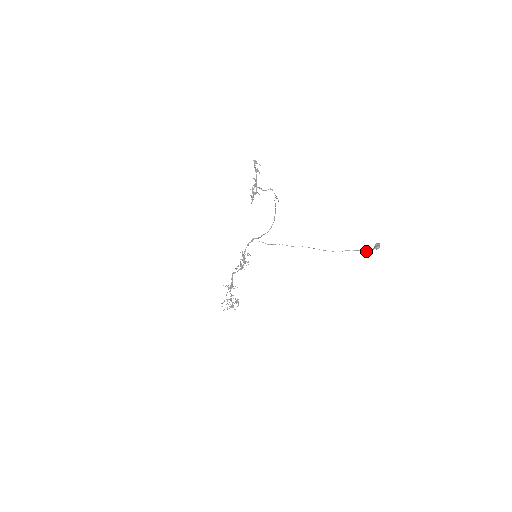
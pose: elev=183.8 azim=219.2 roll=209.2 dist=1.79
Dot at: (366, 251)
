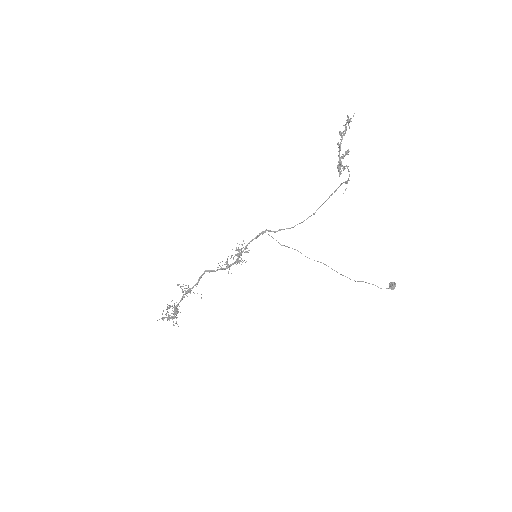
Dot at: occluded
